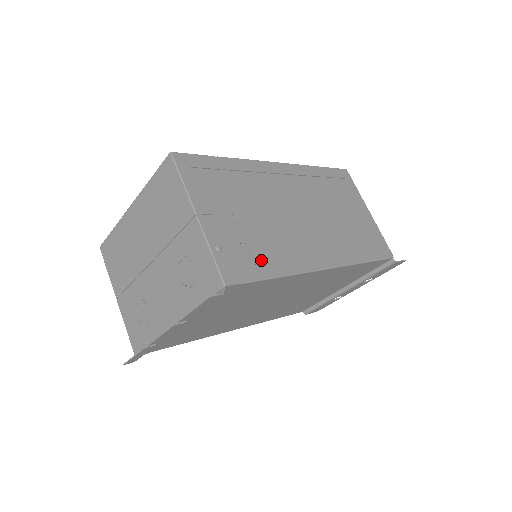
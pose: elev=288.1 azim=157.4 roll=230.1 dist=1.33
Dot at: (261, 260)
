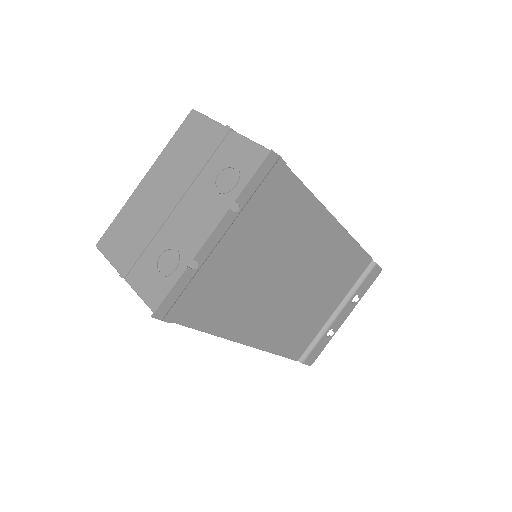
Dot at: occluded
